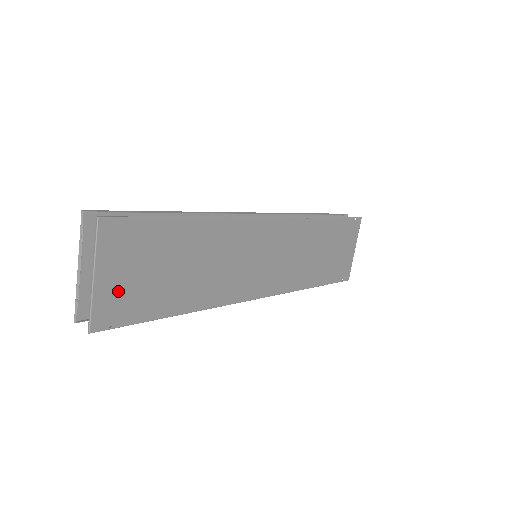
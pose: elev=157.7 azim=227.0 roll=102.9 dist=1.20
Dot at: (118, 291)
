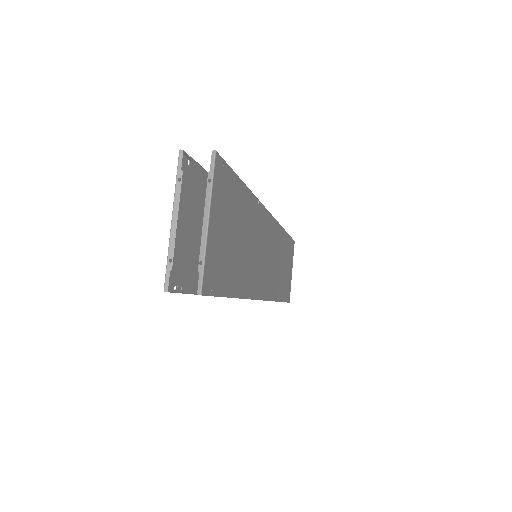
Dot at: (217, 248)
